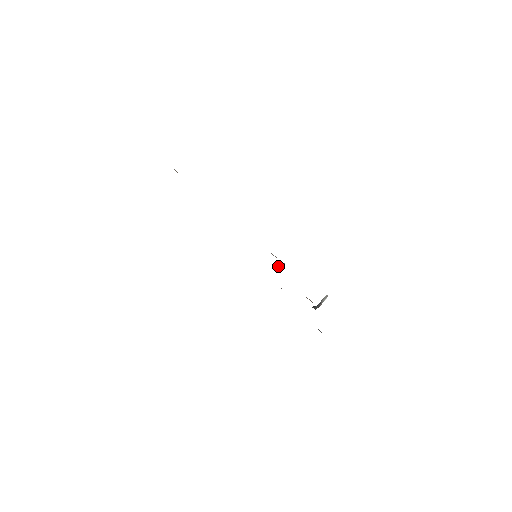
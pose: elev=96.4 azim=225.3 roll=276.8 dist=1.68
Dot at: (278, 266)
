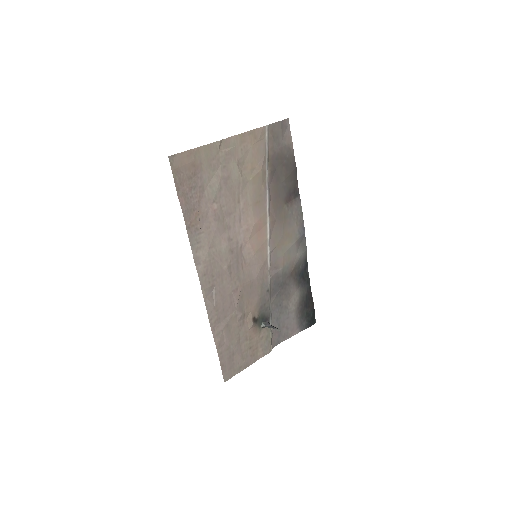
Dot at: (233, 292)
